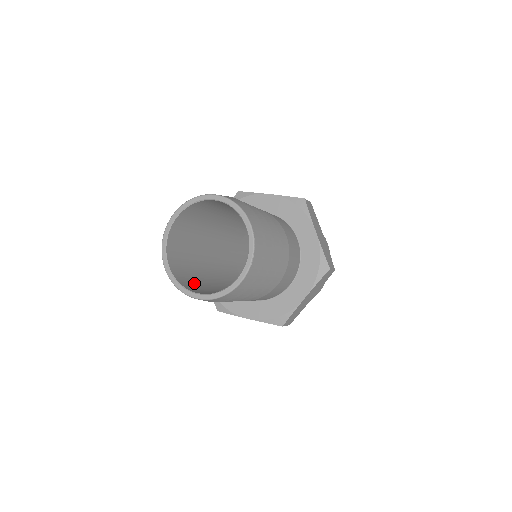
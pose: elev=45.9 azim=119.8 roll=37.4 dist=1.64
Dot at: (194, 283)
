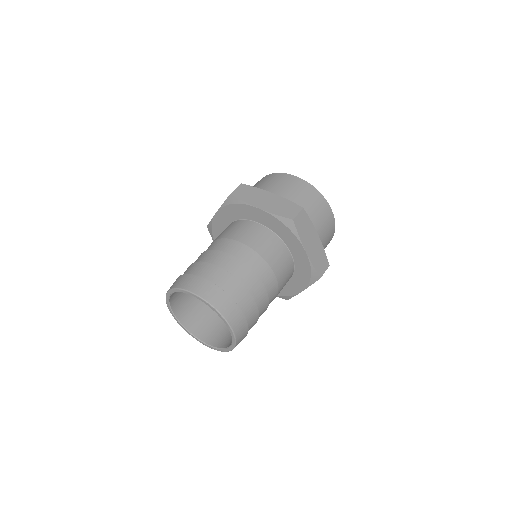
Dot at: (202, 315)
